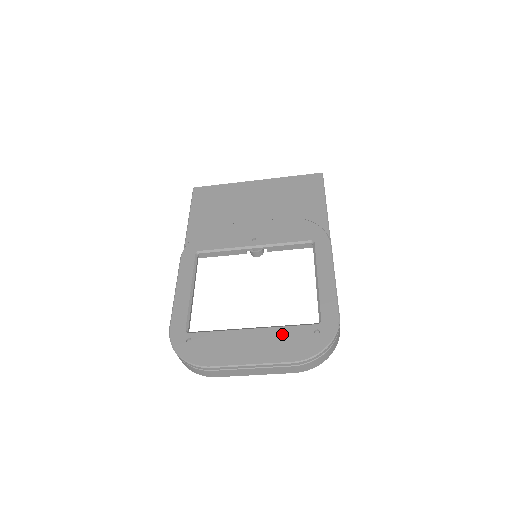
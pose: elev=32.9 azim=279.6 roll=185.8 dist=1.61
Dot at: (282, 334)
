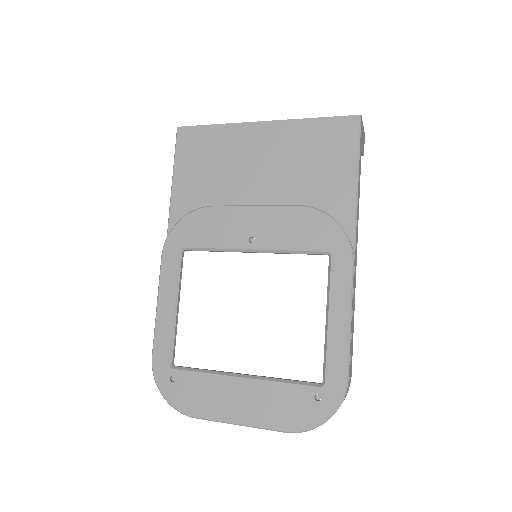
Dot at: (276, 392)
